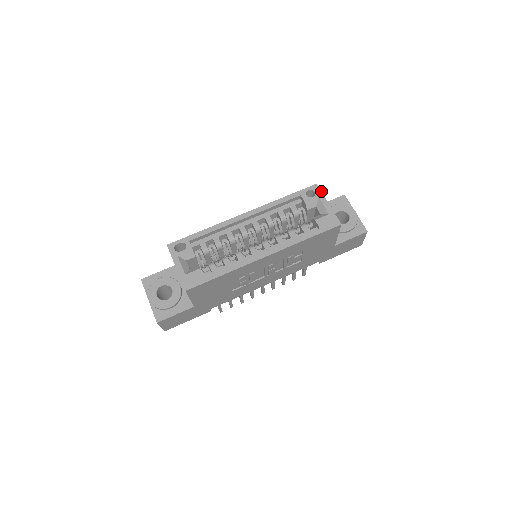
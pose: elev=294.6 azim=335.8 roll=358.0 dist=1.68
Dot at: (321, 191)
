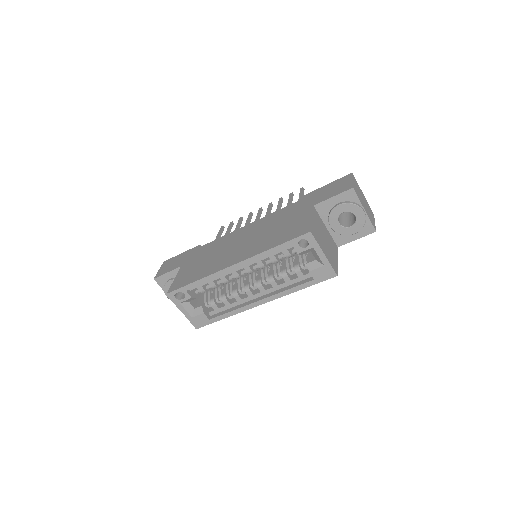
Dot at: (316, 241)
